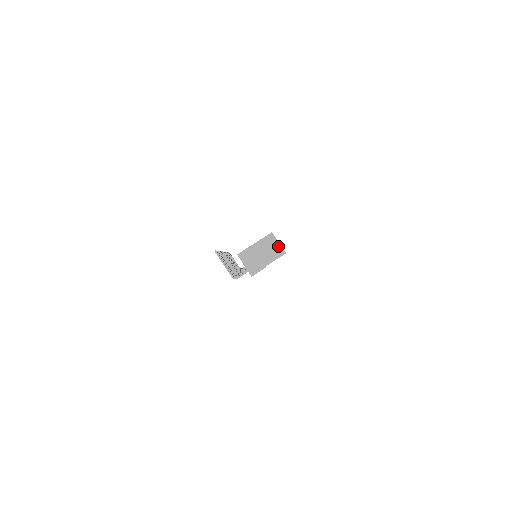
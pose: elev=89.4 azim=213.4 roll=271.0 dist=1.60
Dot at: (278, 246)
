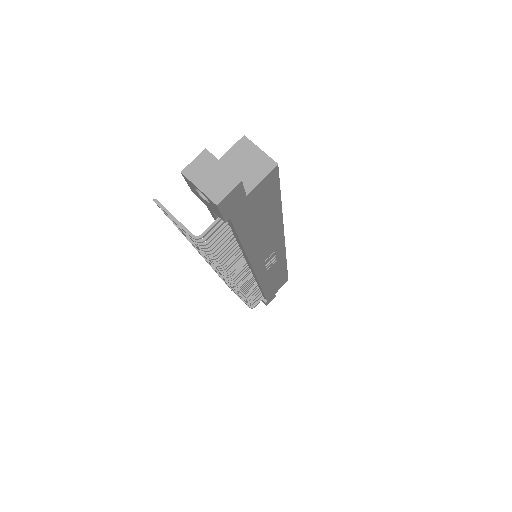
Dot at: (260, 156)
